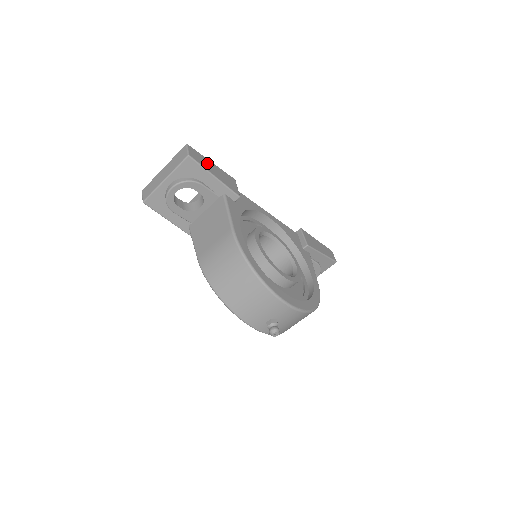
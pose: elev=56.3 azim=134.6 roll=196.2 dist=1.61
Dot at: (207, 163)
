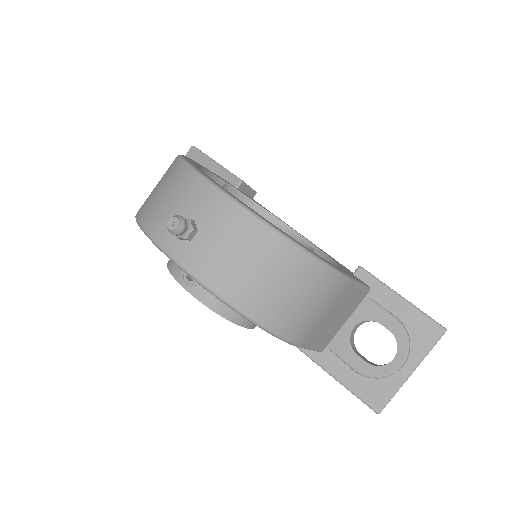
Dot at: occluded
